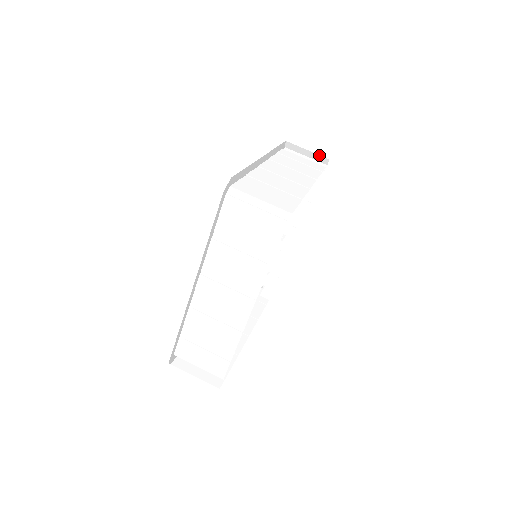
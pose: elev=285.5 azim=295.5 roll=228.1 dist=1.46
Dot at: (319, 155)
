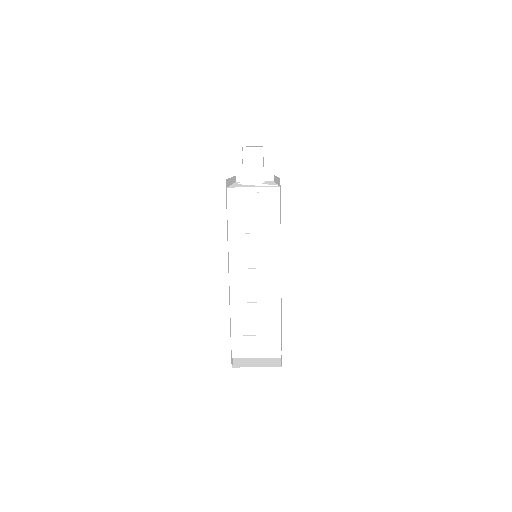
Dot at: occluded
